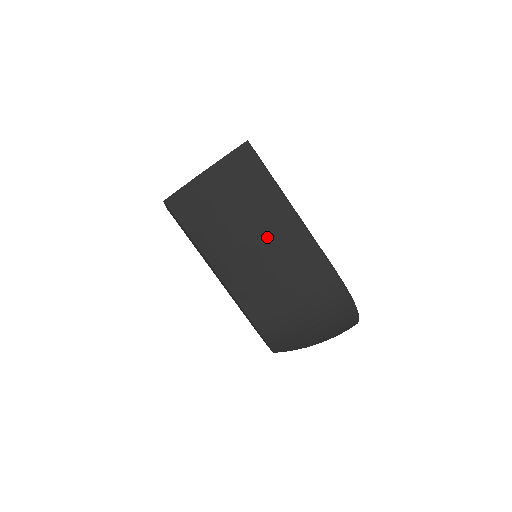
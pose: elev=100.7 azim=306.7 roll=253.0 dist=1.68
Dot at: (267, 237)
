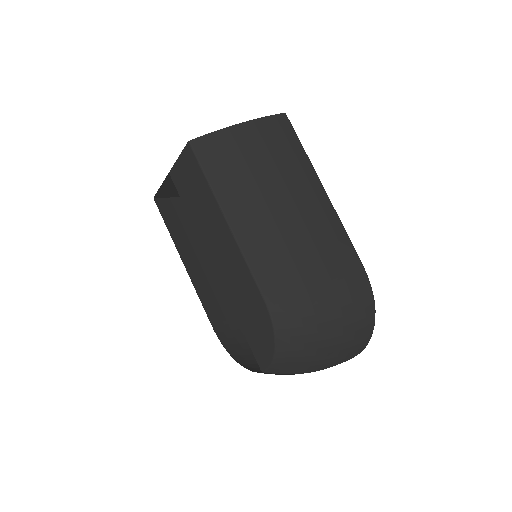
Dot at: (296, 203)
